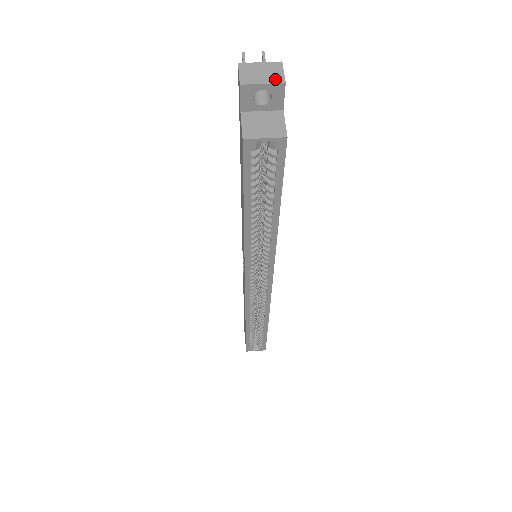
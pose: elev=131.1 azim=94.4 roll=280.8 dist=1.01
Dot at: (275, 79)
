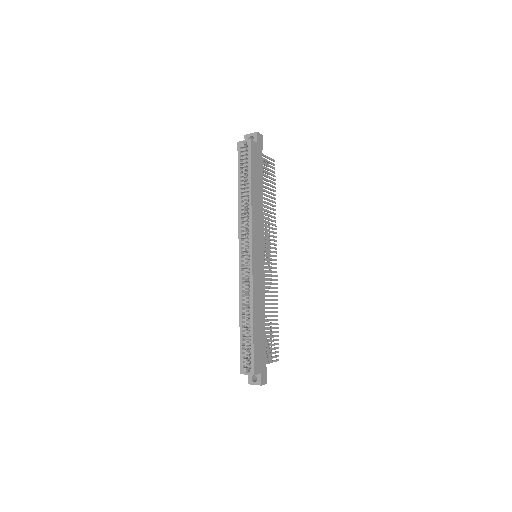
Dot at: (255, 133)
